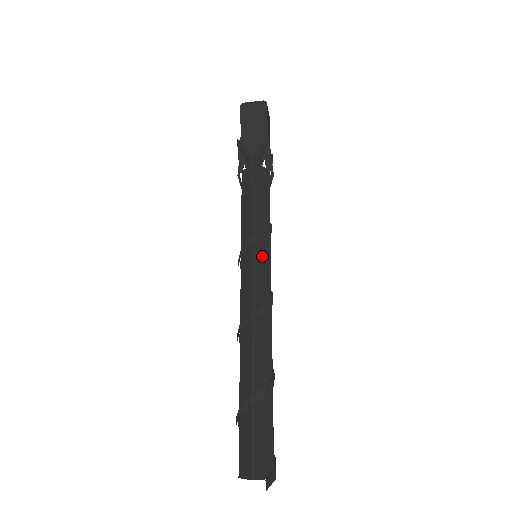
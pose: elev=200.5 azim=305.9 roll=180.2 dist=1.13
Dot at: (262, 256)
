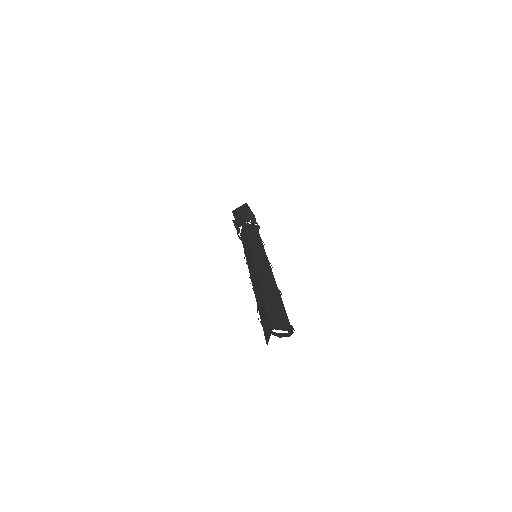
Dot at: (258, 250)
